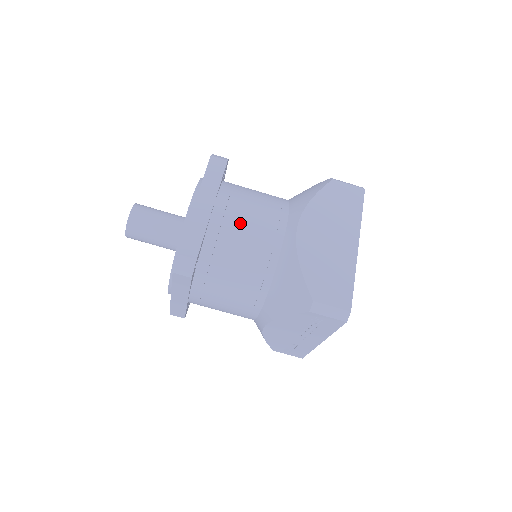
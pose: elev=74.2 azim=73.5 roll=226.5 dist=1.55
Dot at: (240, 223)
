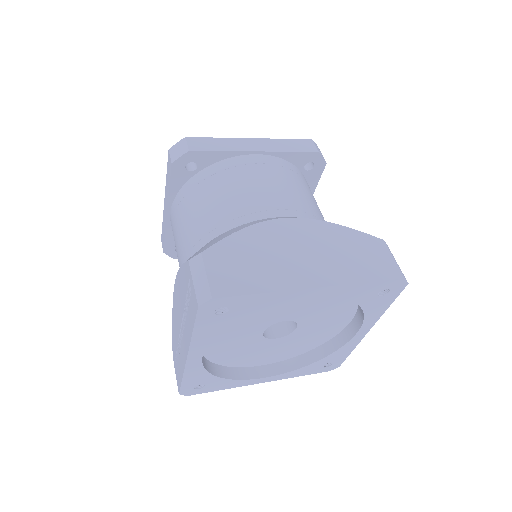
Dot at: (257, 177)
